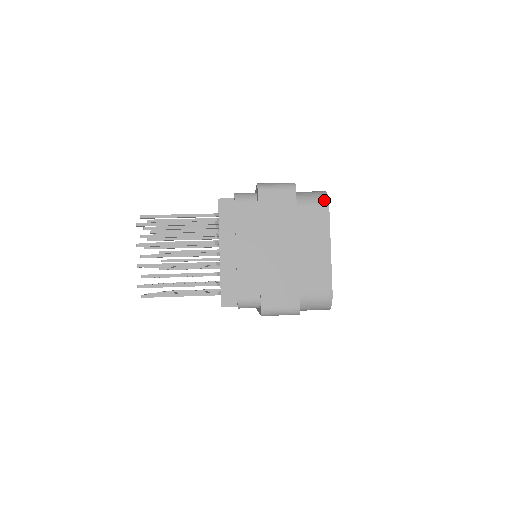
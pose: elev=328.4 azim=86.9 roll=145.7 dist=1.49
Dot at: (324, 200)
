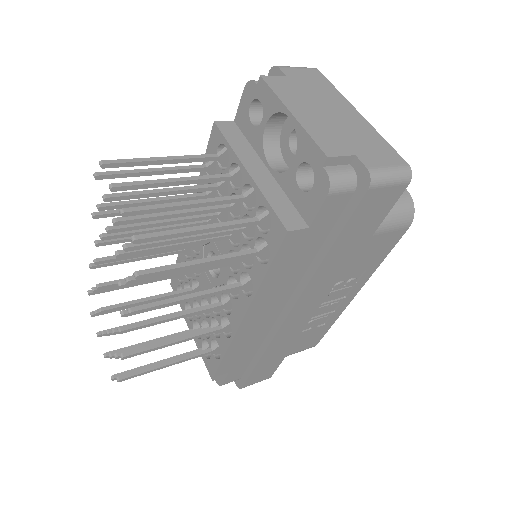
Dot at: occluded
